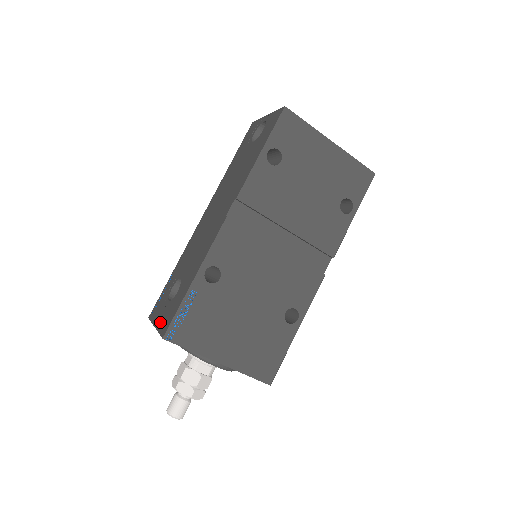
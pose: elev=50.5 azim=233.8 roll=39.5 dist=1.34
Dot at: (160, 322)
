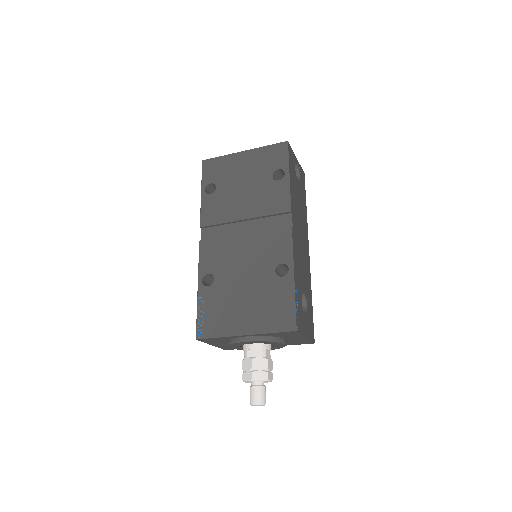
Dot at: occluded
